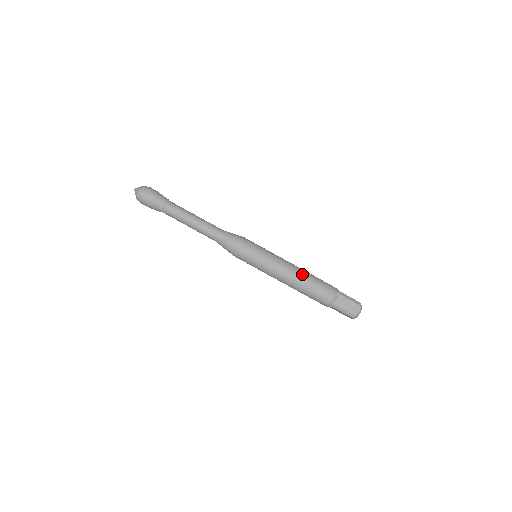
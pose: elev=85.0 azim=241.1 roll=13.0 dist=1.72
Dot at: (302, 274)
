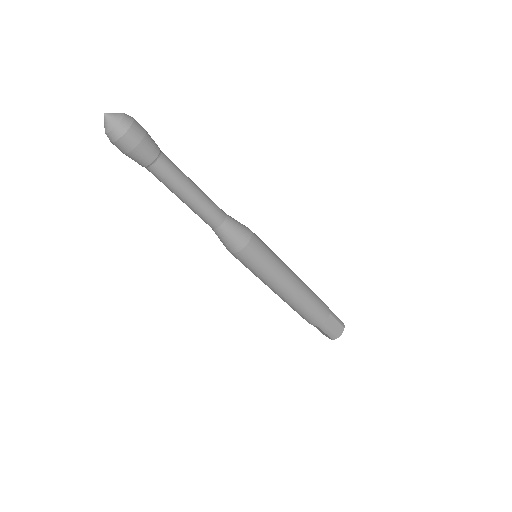
Dot at: (304, 289)
